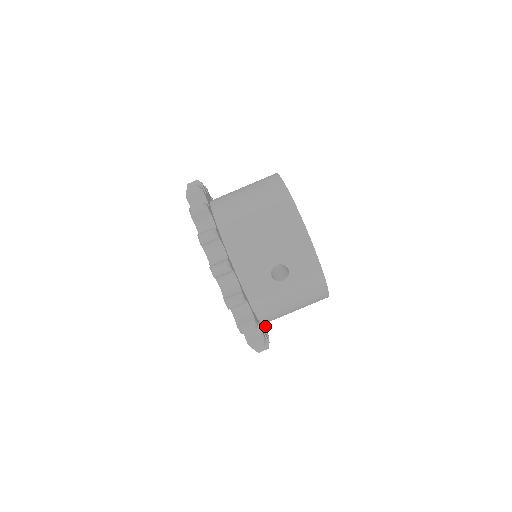
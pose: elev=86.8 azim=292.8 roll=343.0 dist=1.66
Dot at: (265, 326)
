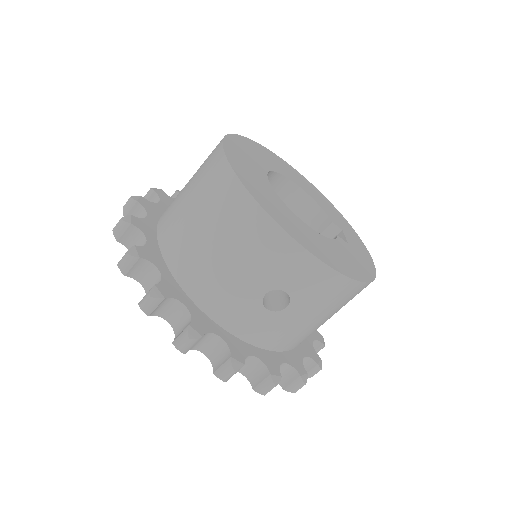
Dot at: occluded
